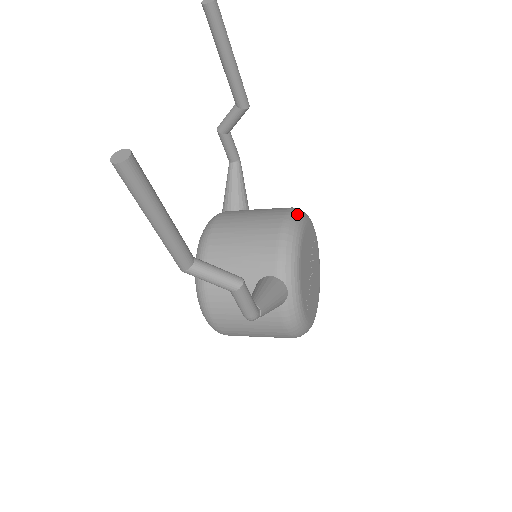
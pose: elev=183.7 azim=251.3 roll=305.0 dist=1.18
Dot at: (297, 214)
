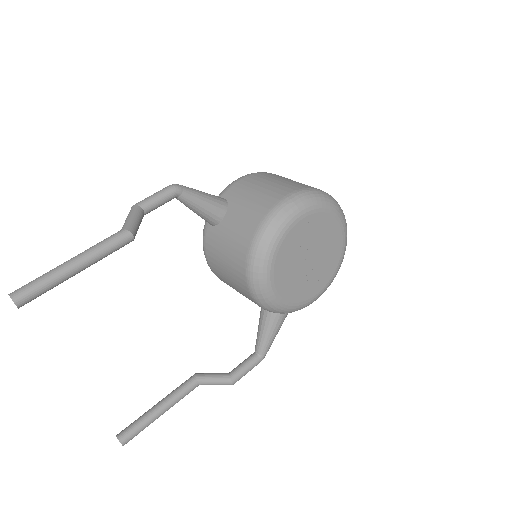
Dot at: (257, 263)
